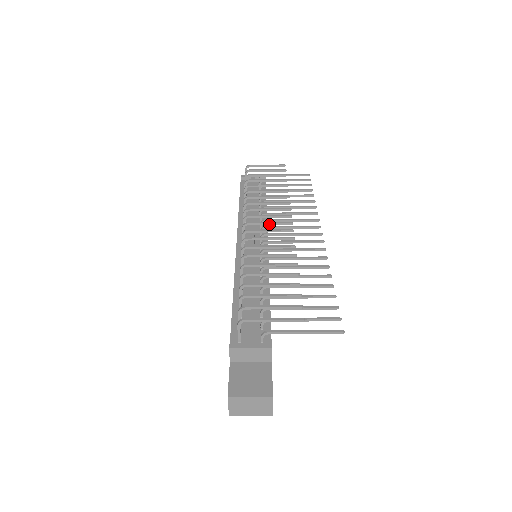
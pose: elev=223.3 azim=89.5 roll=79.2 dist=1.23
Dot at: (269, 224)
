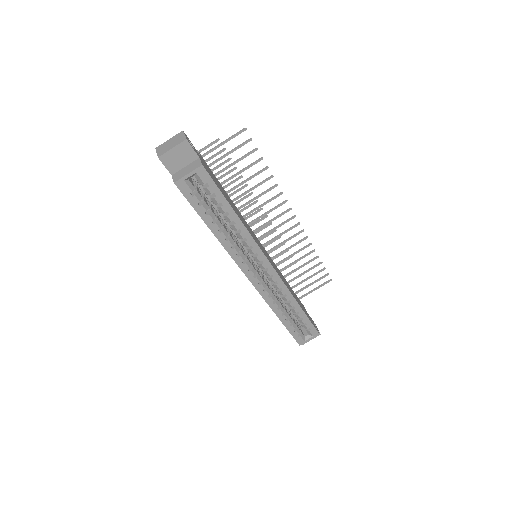
Dot at: (256, 232)
